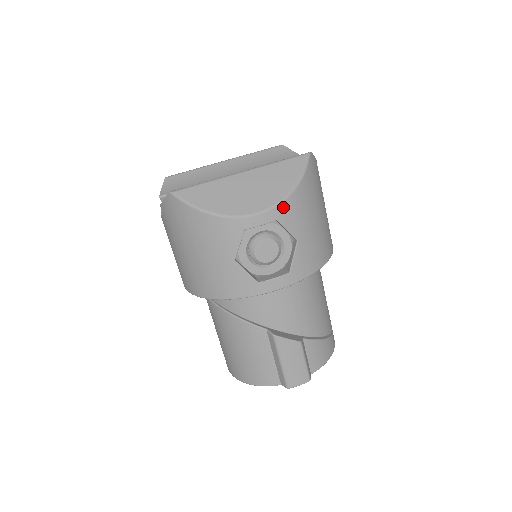
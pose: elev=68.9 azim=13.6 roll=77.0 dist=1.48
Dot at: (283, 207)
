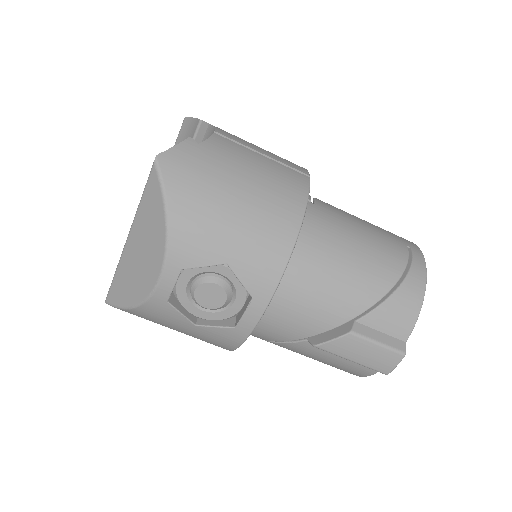
Dot at: (173, 253)
